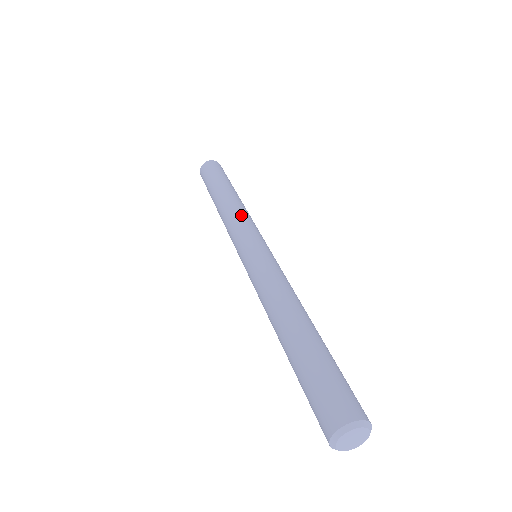
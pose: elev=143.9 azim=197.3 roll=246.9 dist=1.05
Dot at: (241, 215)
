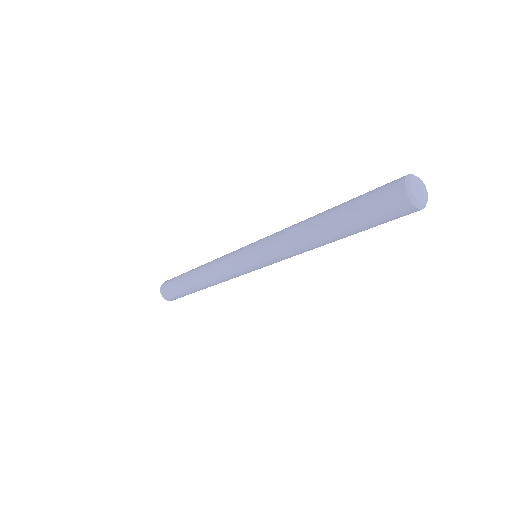
Dot at: (222, 256)
